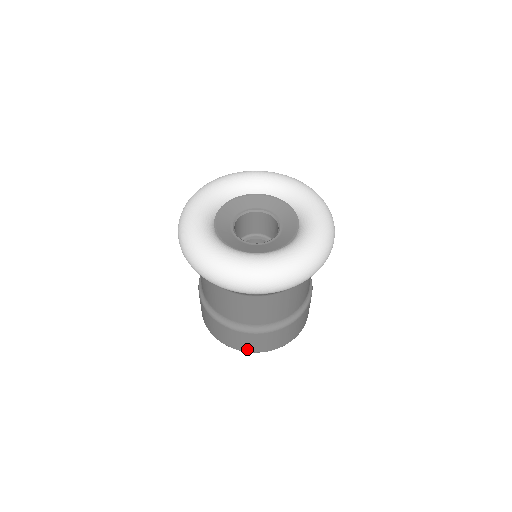
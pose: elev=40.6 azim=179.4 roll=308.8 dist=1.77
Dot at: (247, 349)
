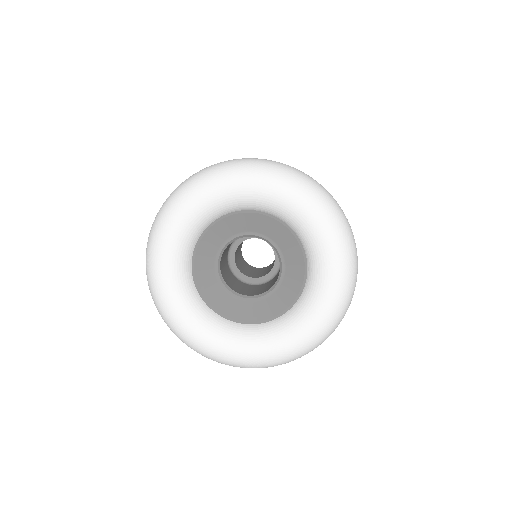
Dot at: occluded
